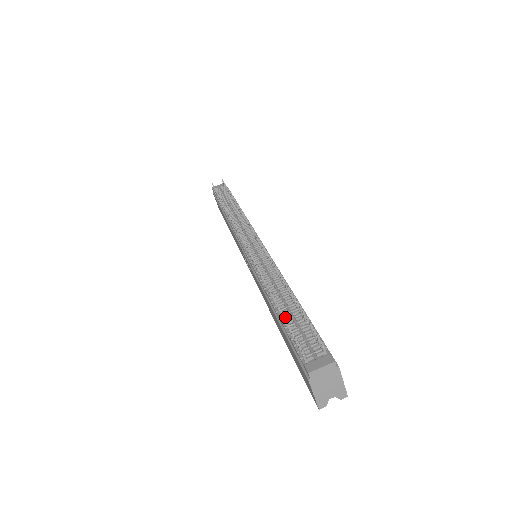
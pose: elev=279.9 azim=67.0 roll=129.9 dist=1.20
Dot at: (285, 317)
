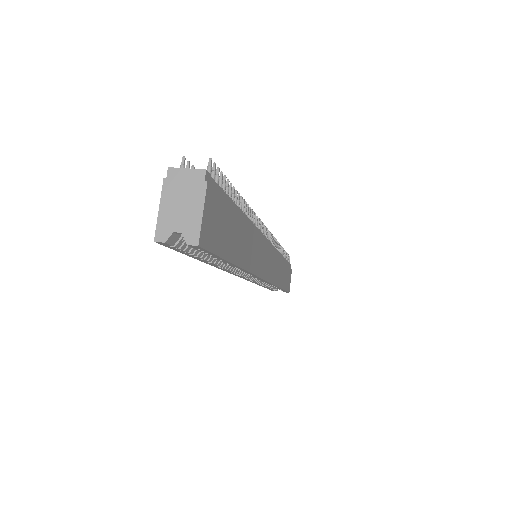
Dot at: occluded
